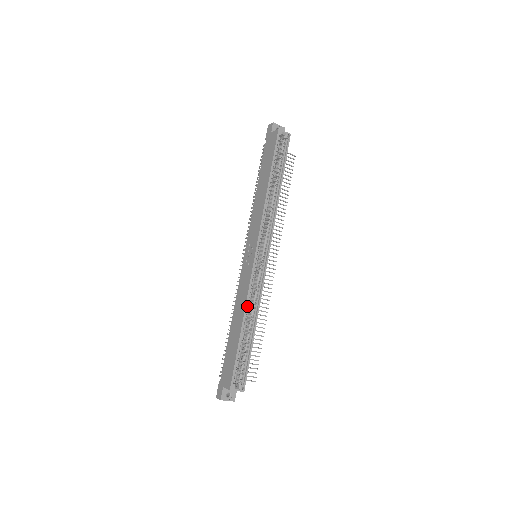
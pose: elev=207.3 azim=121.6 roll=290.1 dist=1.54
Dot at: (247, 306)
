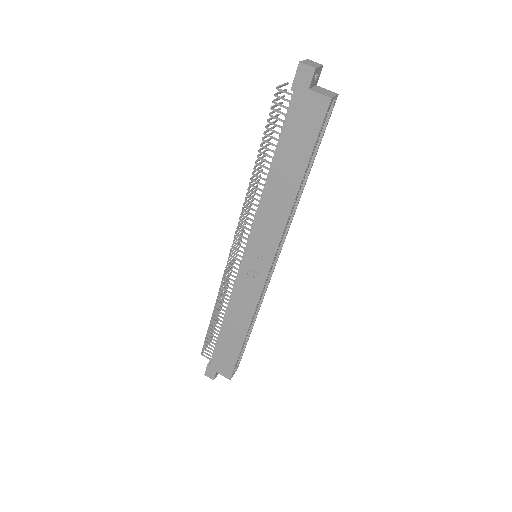
Dot at: occluded
